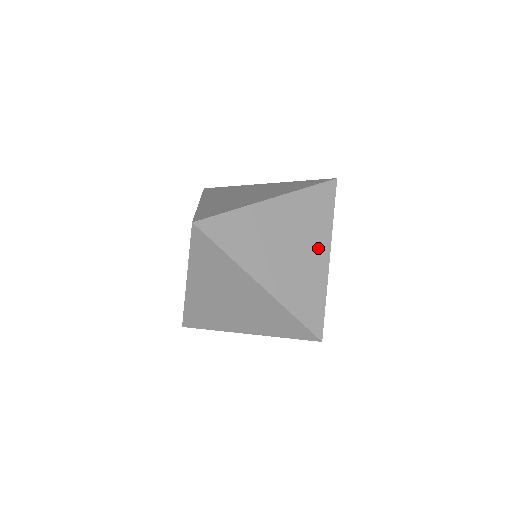
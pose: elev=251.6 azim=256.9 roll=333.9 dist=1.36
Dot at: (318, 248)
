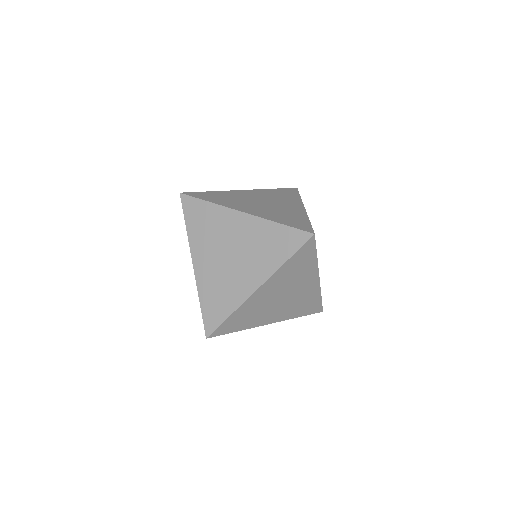
Dot at: (308, 281)
